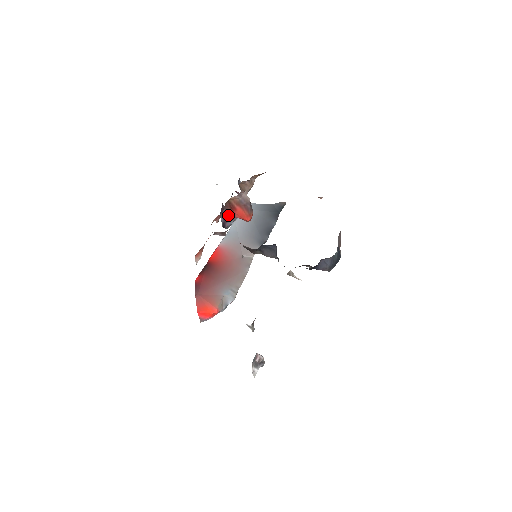
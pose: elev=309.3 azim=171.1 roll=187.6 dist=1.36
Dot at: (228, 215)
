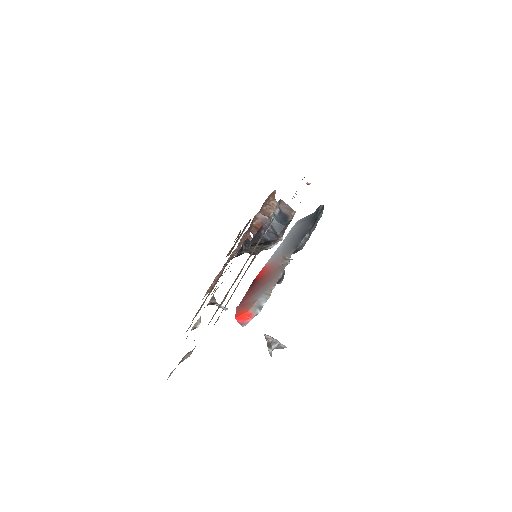
Dot at: occluded
